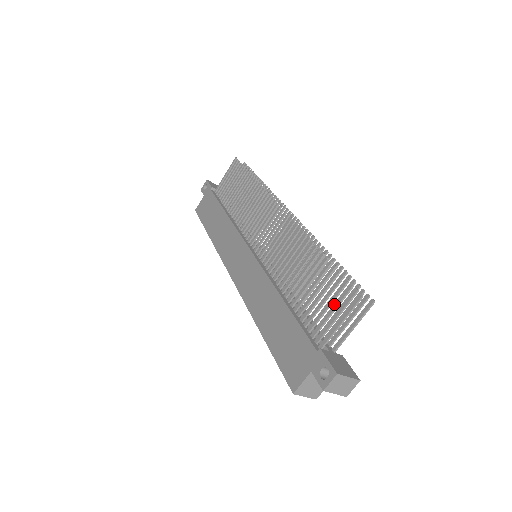
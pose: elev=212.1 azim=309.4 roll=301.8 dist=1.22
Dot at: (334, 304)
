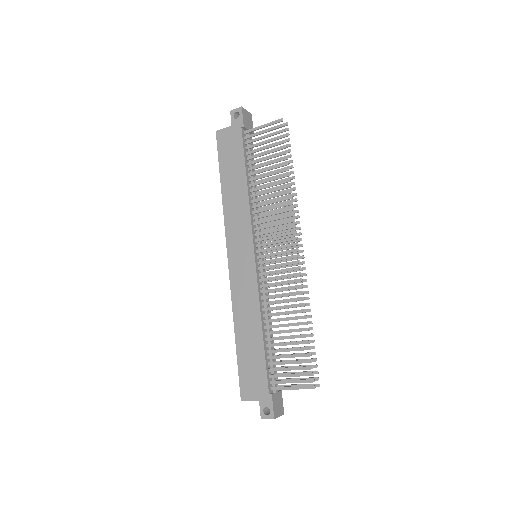
Dot at: (295, 374)
